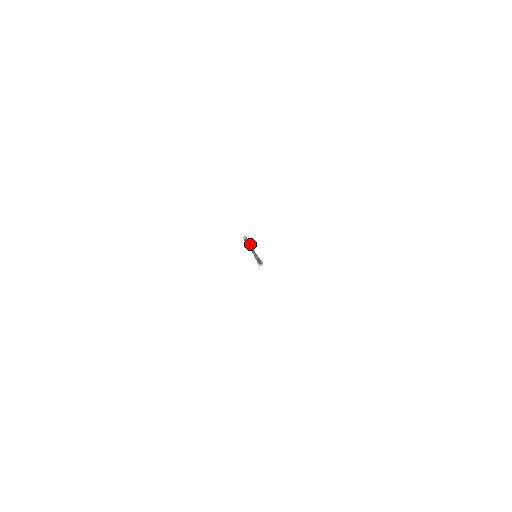
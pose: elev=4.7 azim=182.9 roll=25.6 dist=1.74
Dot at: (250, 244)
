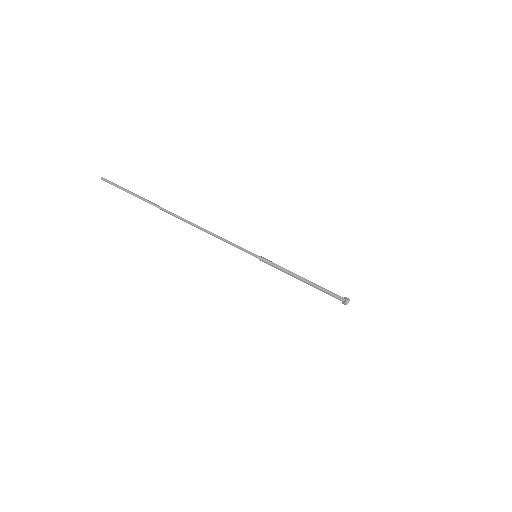
Dot at: (150, 202)
